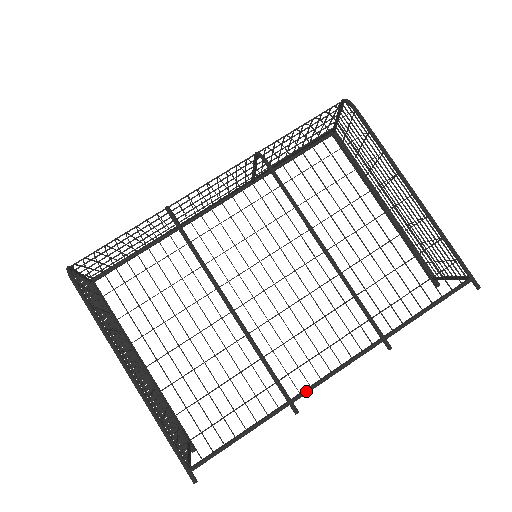
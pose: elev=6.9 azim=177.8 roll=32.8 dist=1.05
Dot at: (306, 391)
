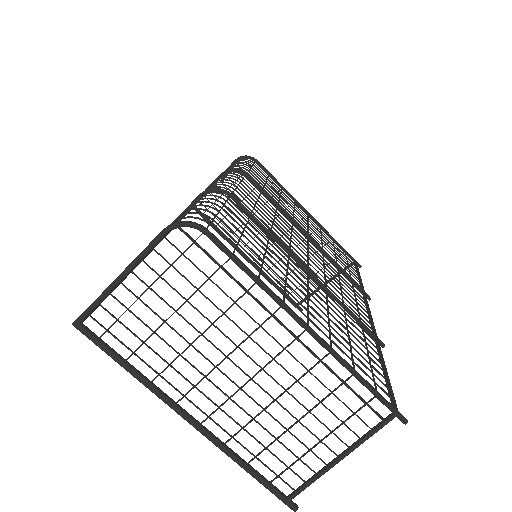
Dot at: occluded
